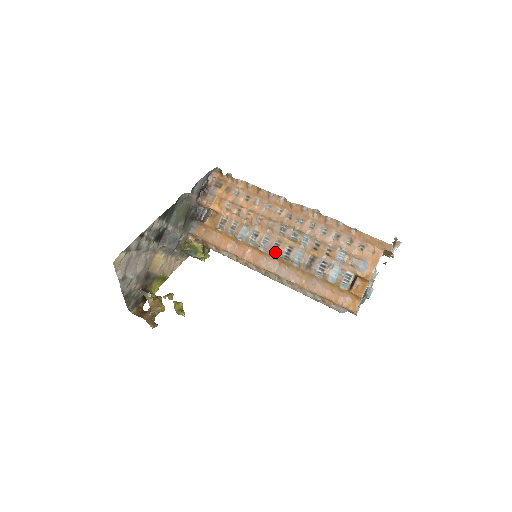
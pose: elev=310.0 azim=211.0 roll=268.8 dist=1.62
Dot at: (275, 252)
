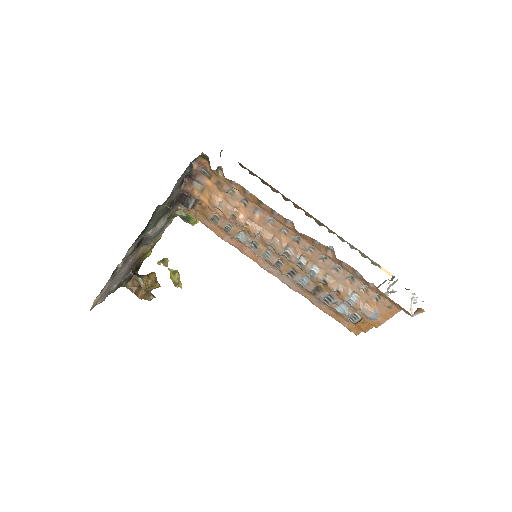
Dot at: (277, 267)
